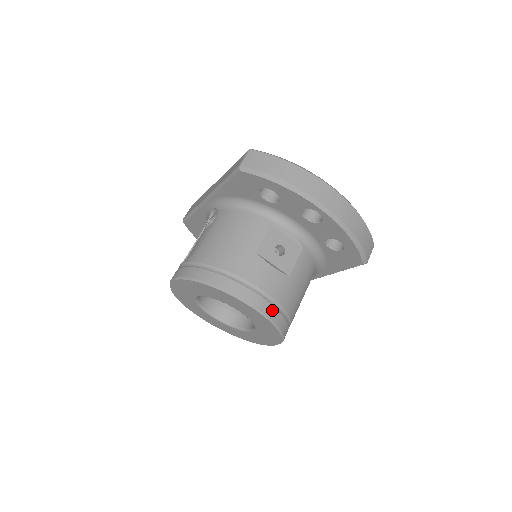
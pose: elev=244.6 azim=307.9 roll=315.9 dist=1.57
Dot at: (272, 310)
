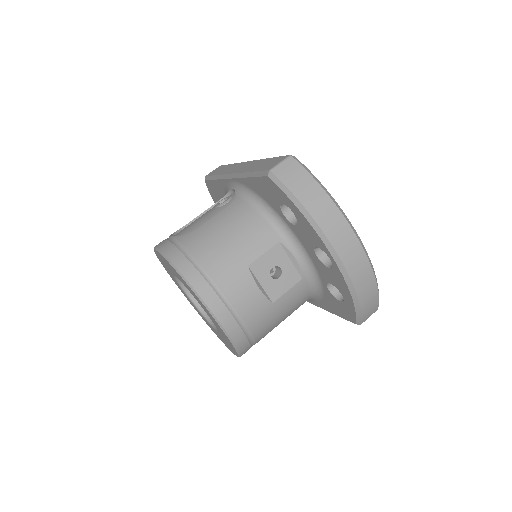
Dot at: (237, 331)
